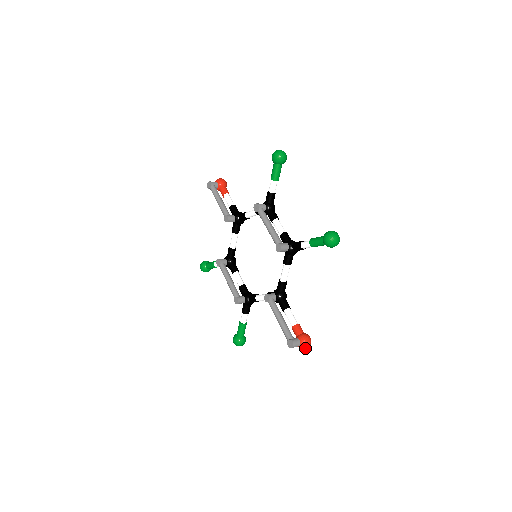
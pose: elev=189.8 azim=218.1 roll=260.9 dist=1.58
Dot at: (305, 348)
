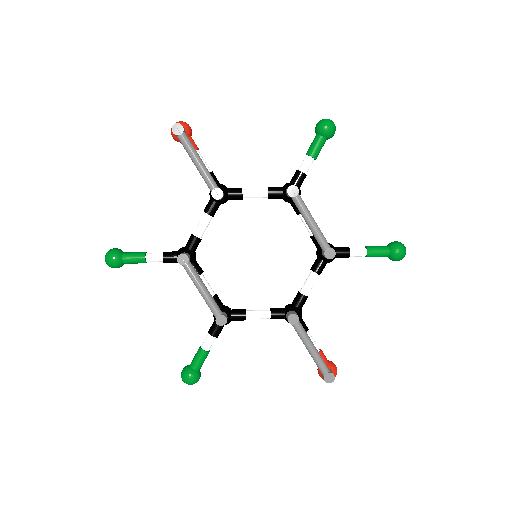
Dot at: occluded
